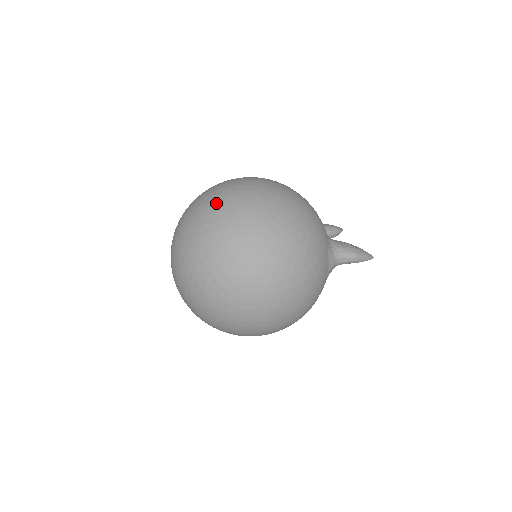
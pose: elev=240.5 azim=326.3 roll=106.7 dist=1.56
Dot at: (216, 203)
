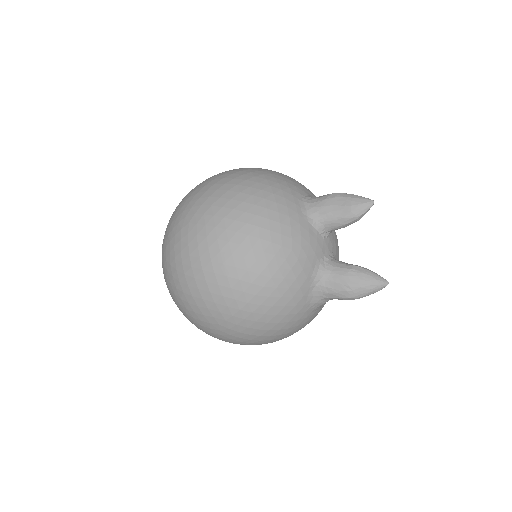
Dot at: (171, 288)
